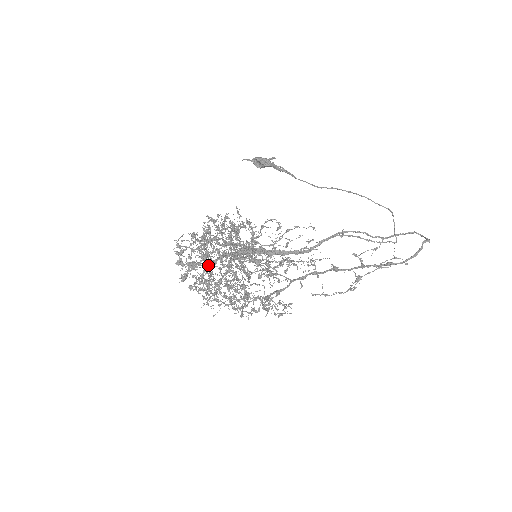
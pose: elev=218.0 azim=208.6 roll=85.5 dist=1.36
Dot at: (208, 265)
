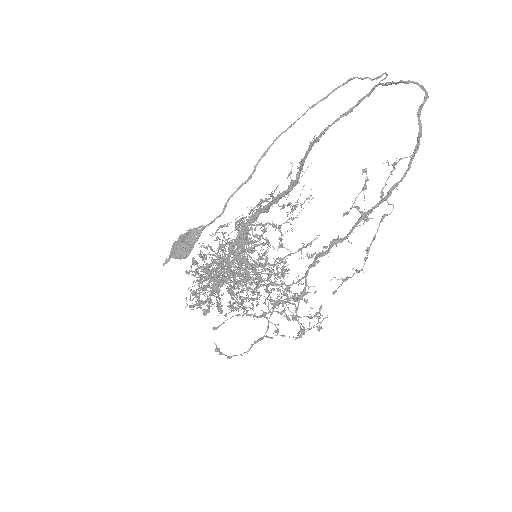
Dot at: (231, 357)
